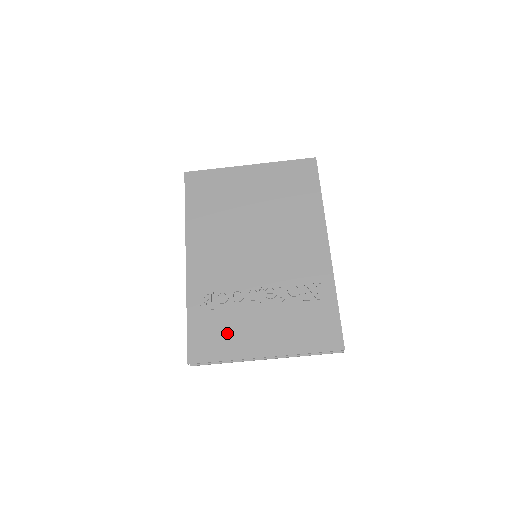
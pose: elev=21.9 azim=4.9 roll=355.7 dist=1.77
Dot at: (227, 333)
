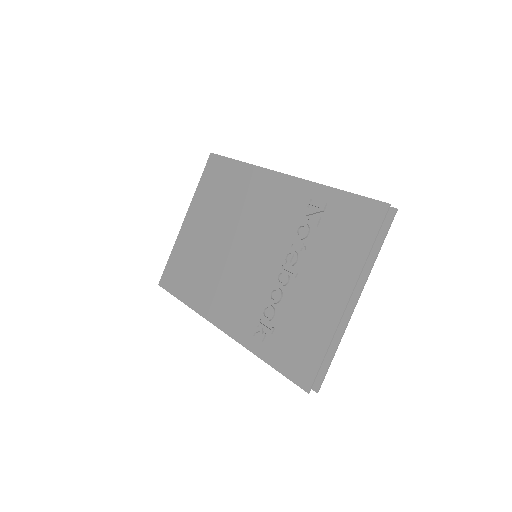
Dot at: (303, 329)
